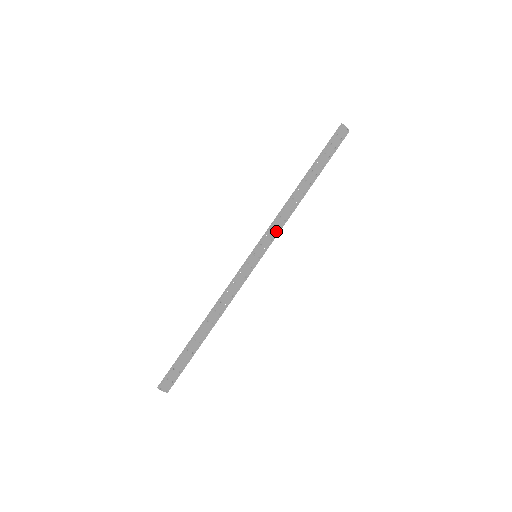
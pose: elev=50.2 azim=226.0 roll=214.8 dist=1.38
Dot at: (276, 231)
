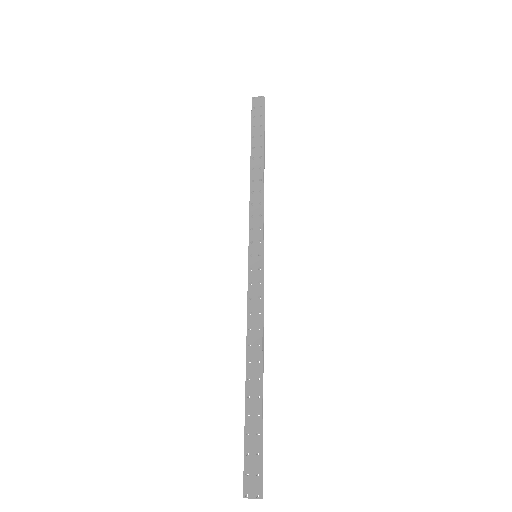
Dot at: (259, 218)
